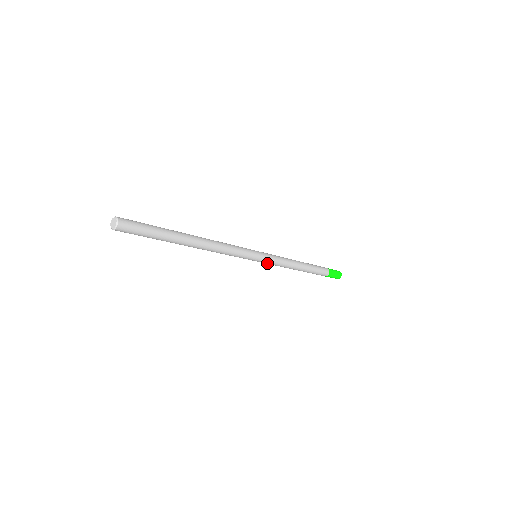
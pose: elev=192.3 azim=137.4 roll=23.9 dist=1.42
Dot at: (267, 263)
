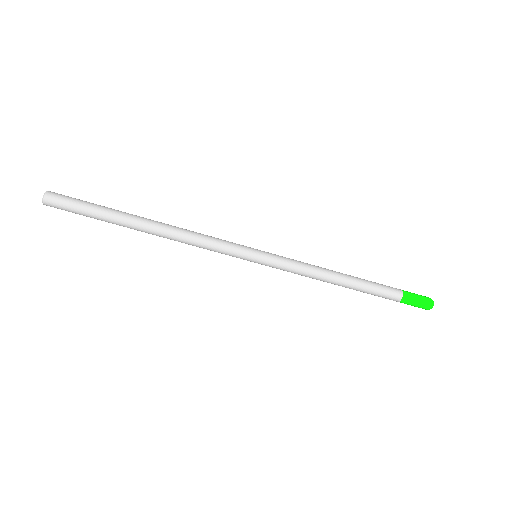
Dot at: (278, 259)
